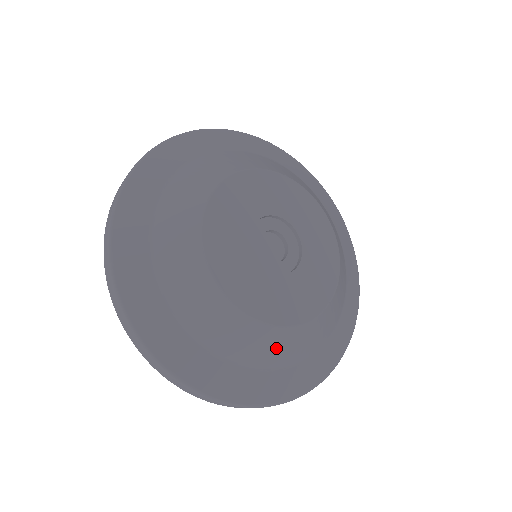
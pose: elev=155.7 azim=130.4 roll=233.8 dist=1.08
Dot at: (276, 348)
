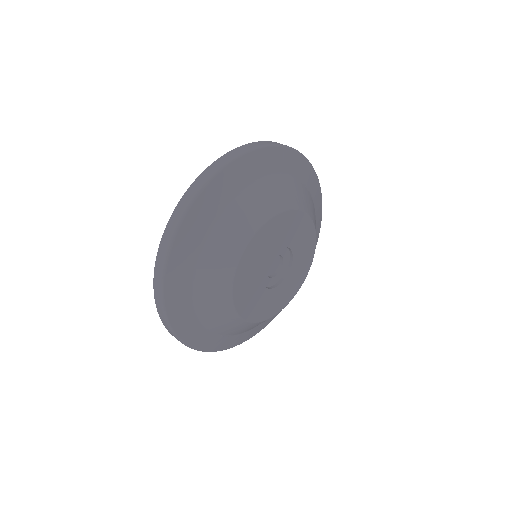
Dot at: (240, 329)
